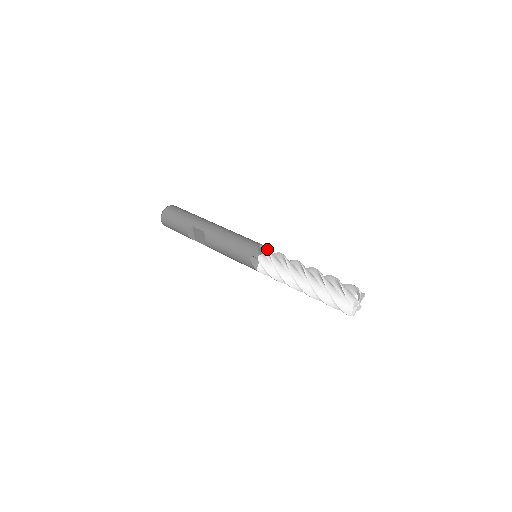
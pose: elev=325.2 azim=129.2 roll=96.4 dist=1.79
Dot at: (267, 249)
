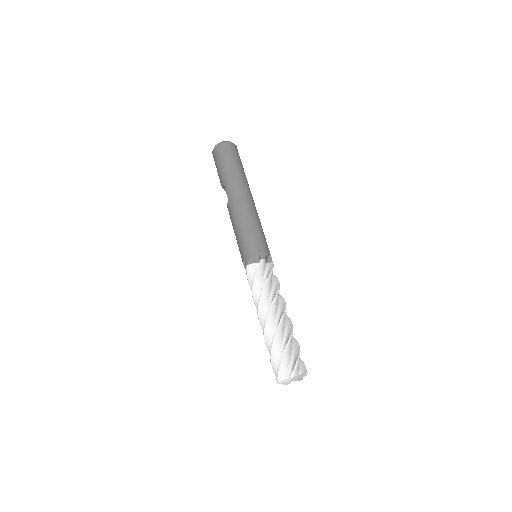
Dot at: occluded
